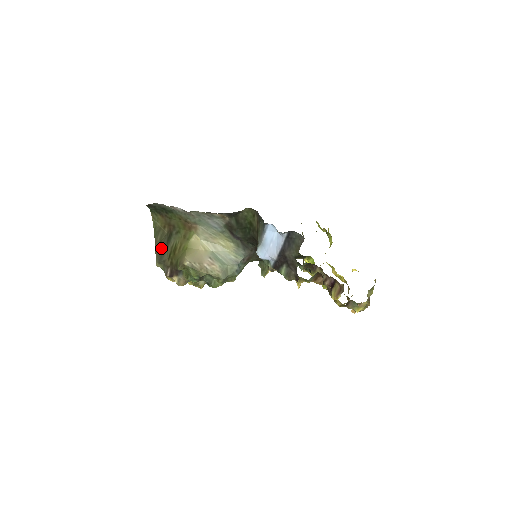
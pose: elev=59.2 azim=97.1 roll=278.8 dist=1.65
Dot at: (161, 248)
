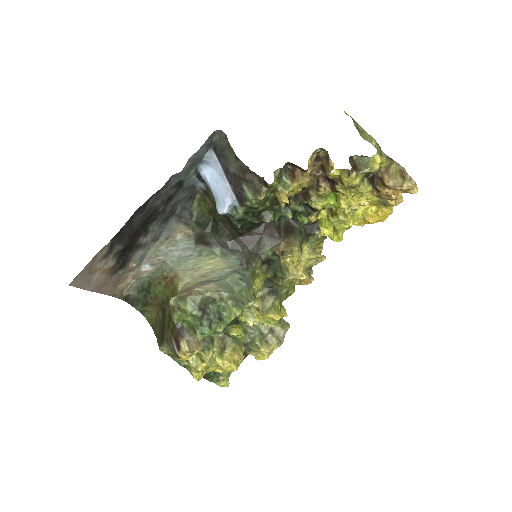
Dot at: (160, 332)
